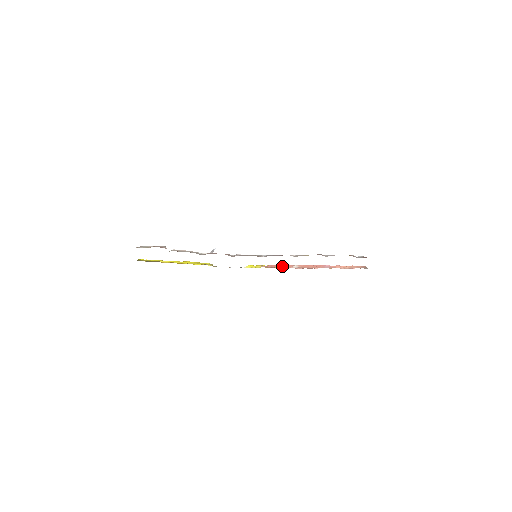
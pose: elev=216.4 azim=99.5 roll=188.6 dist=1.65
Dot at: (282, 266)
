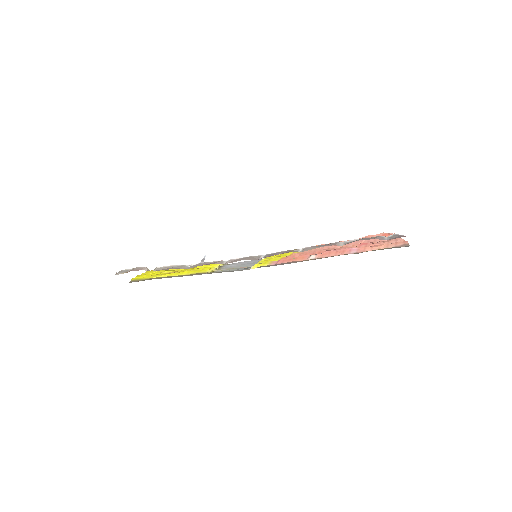
Dot at: (295, 259)
